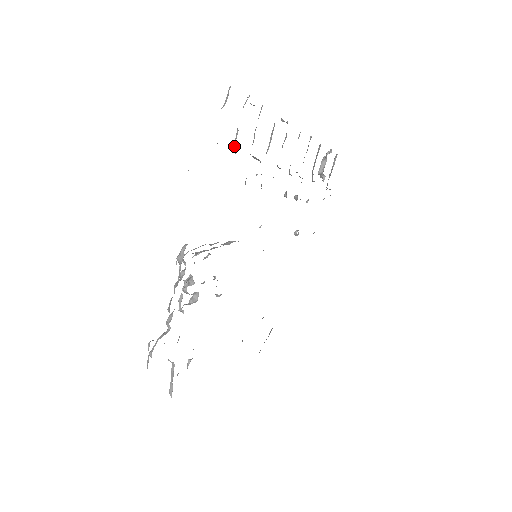
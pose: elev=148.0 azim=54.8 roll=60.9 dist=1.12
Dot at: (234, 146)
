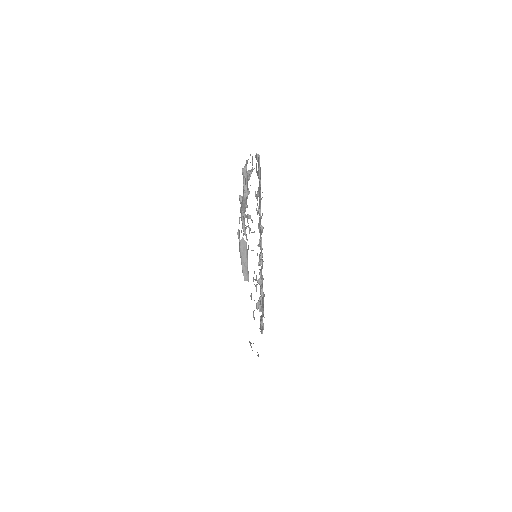
Dot at: occluded
